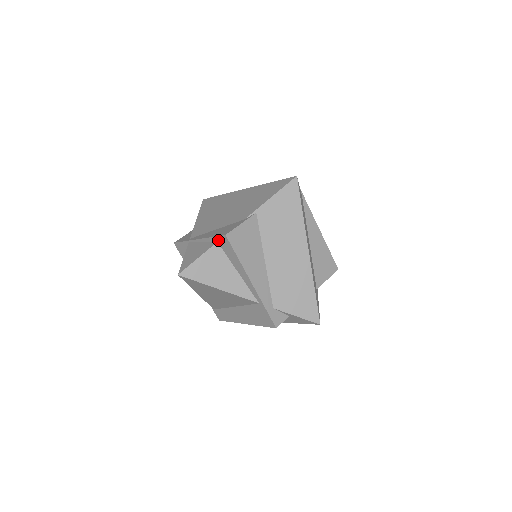
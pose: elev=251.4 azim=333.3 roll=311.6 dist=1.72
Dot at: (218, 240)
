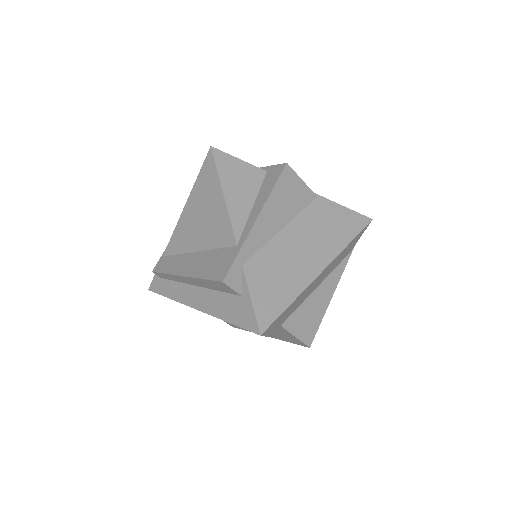
Dot at: (271, 169)
